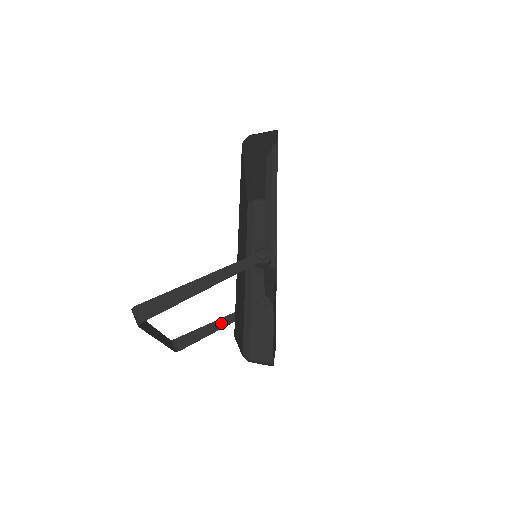
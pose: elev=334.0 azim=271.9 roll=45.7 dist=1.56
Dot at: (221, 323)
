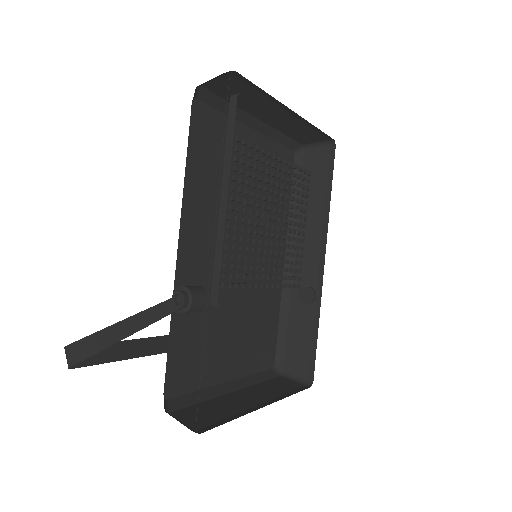
Dot at: occluded
